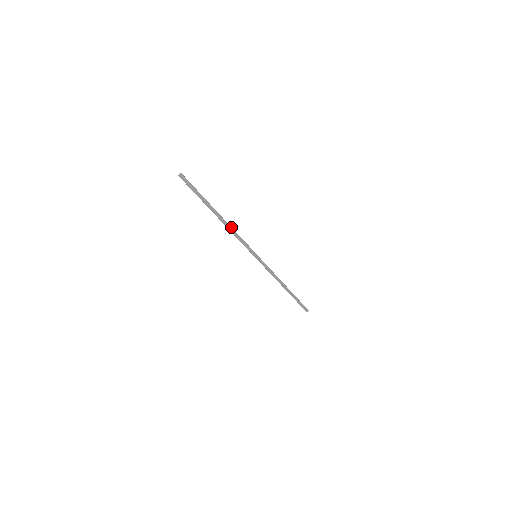
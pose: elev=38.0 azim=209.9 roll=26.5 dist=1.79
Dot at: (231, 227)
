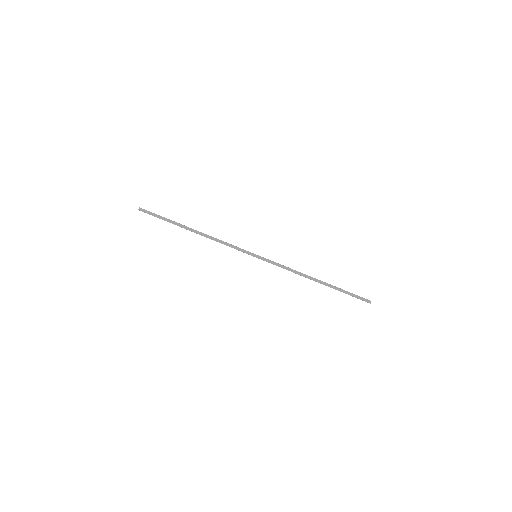
Dot at: (211, 237)
